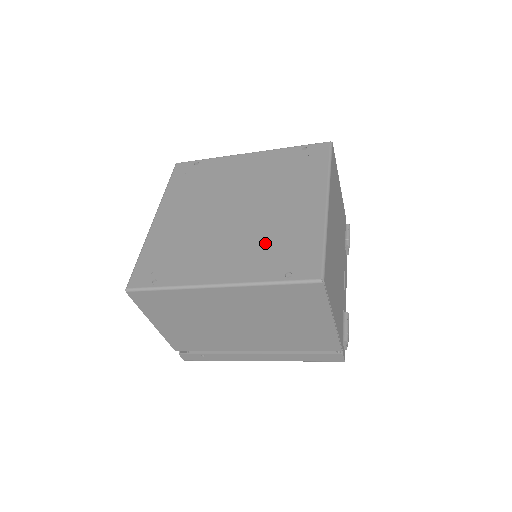
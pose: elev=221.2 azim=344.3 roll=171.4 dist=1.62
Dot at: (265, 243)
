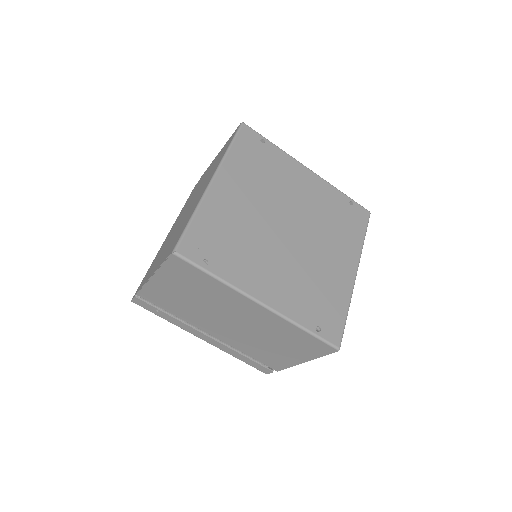
Dot at: (307, 284)
